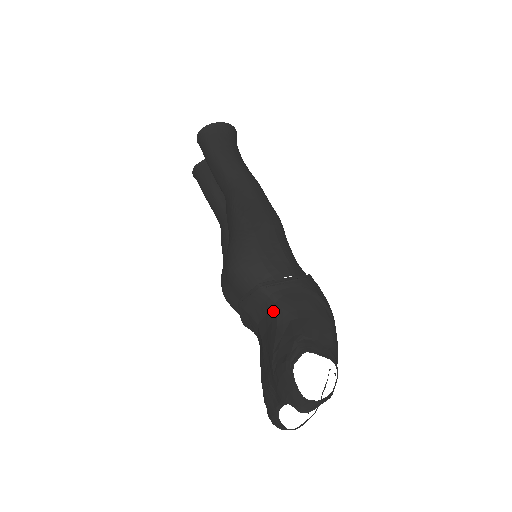
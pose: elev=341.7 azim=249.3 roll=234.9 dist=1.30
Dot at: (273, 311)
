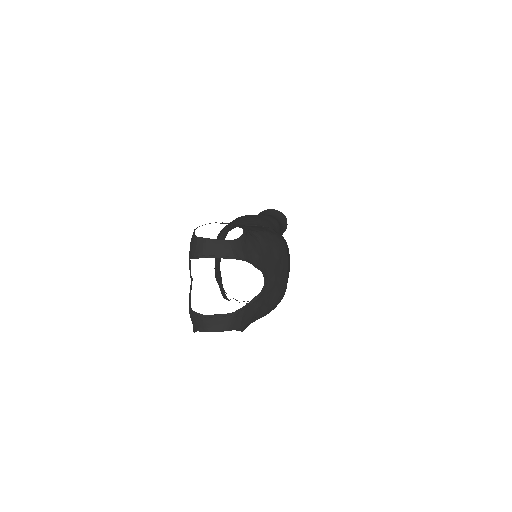
Dot at: occluded
